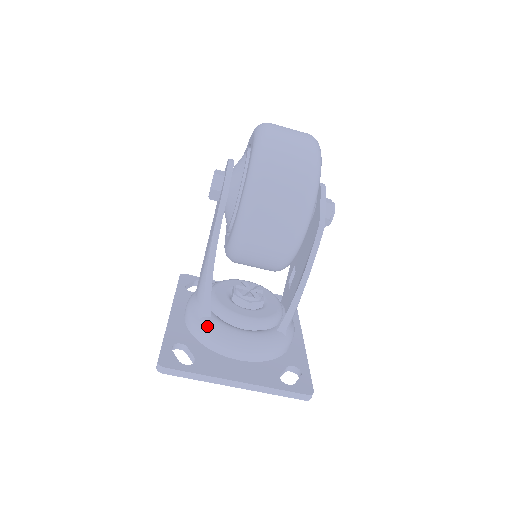
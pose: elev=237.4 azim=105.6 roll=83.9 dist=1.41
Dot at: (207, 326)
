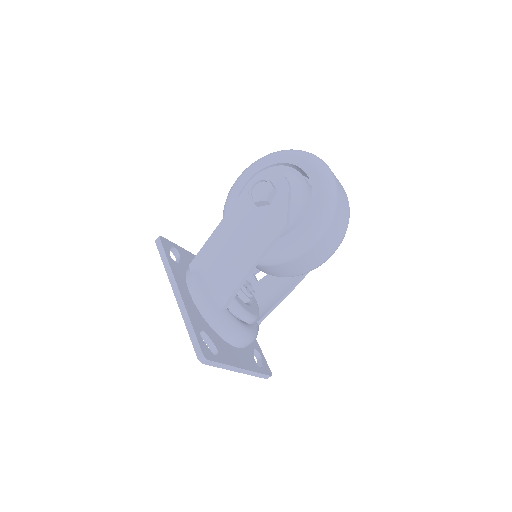
Dot at: (226, 319)
